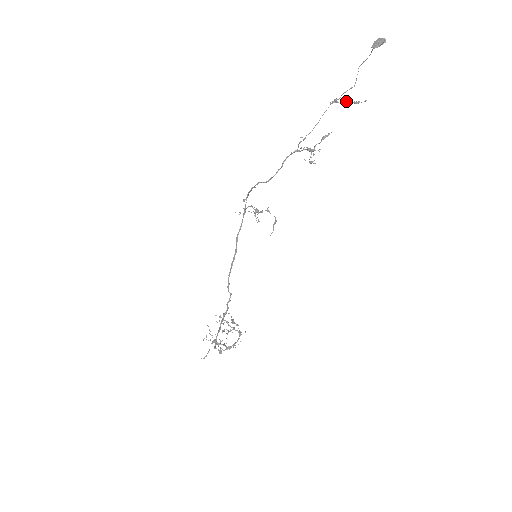
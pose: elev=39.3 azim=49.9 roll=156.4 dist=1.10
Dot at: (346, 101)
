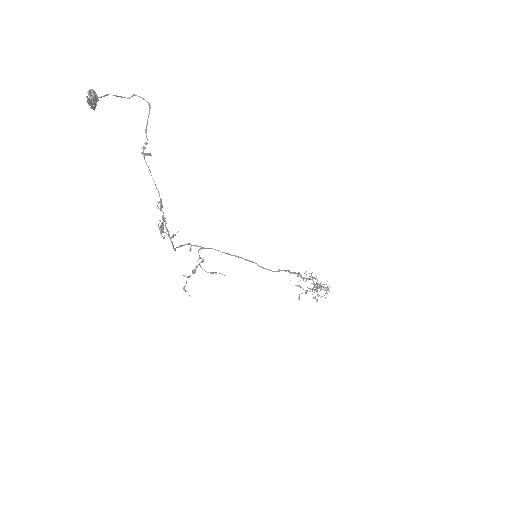
Dot at: (144, 155)
